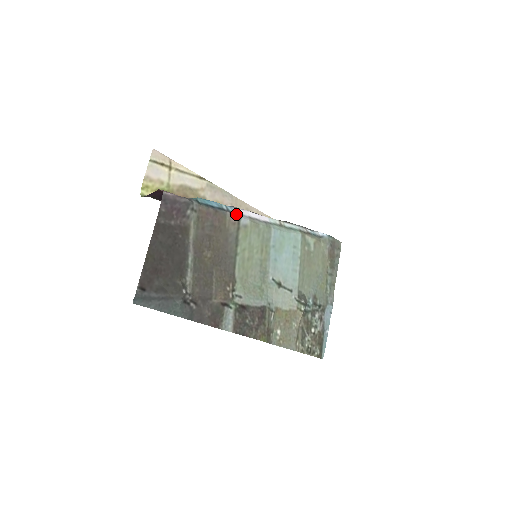
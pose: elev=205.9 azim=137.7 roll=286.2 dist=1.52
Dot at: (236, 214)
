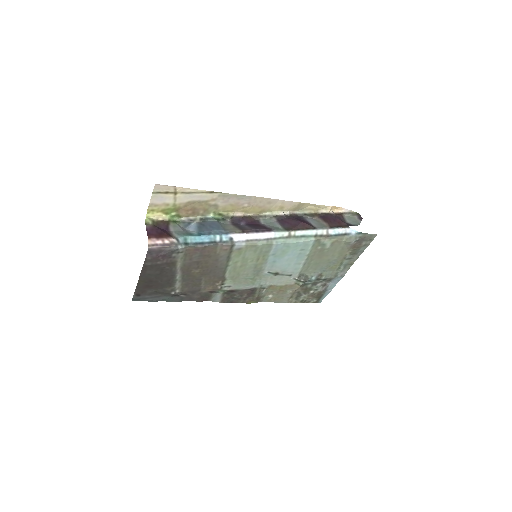
Dot at: (229, 243)
